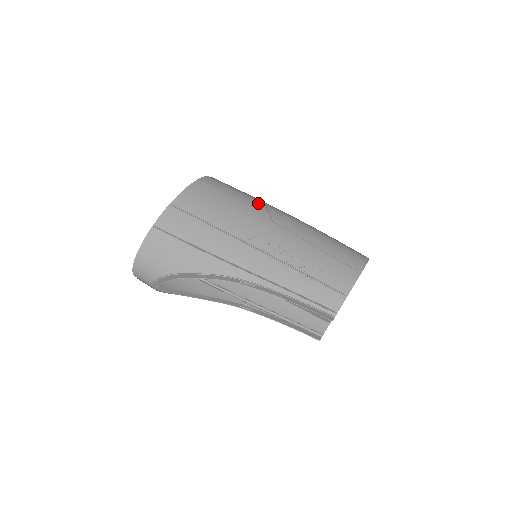
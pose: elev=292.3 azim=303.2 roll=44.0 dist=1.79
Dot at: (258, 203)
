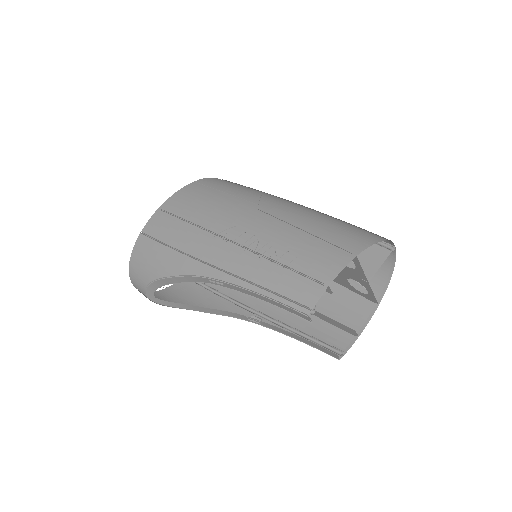
Dot at: (253, 193)
